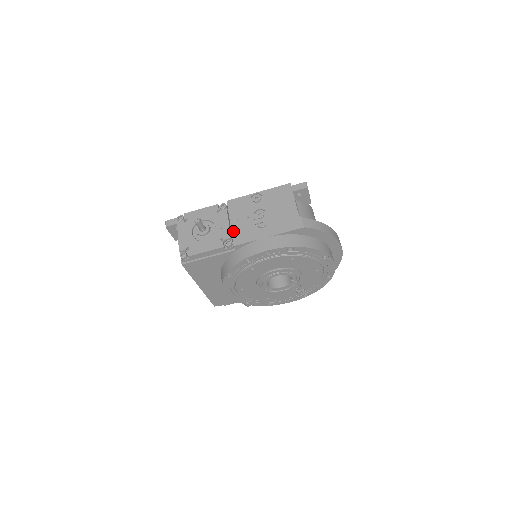
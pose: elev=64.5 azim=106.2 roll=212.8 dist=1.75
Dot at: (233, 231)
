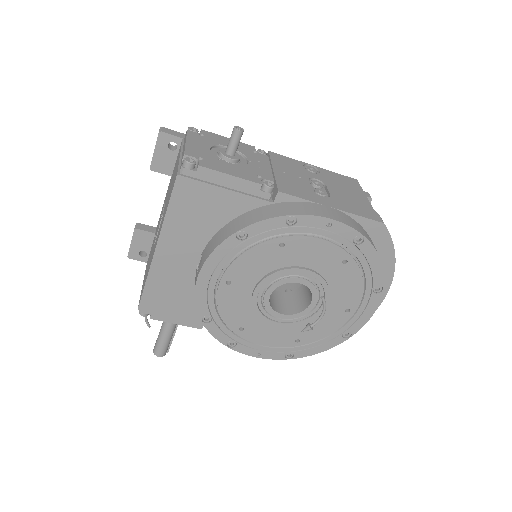
Dot at: (278, 178)
